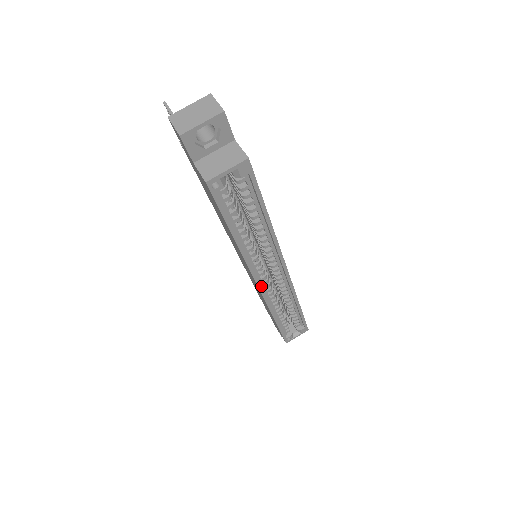
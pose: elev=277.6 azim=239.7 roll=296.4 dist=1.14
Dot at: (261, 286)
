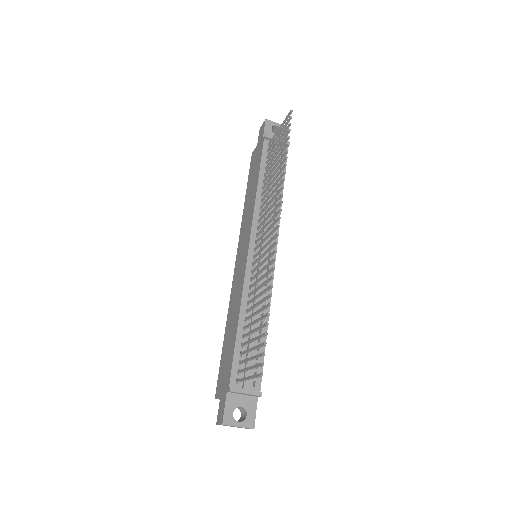
Dot at: occluded
